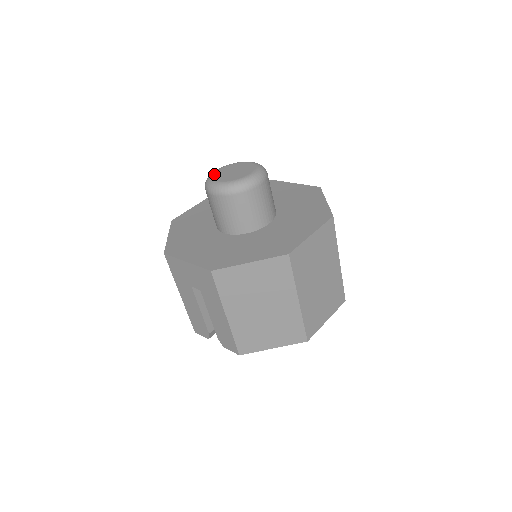
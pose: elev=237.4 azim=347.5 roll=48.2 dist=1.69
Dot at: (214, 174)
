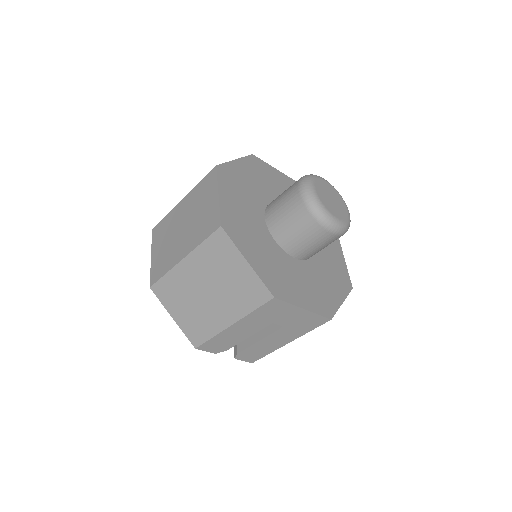
Dot at: (322, 200)
